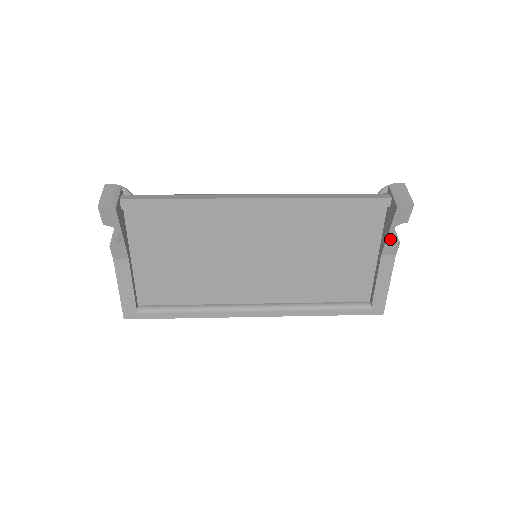
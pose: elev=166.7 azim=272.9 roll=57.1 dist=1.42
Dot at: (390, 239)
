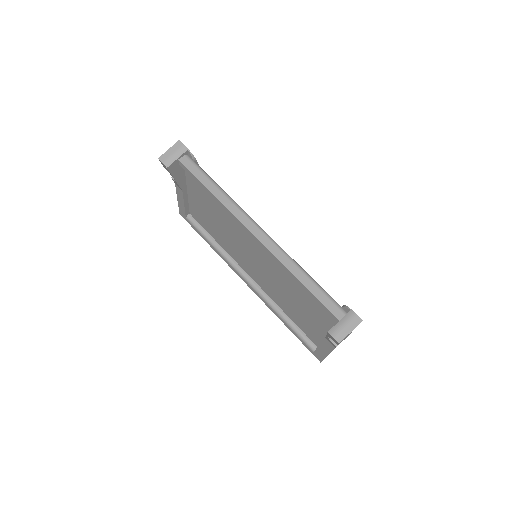
Dot at: (329, 338)
